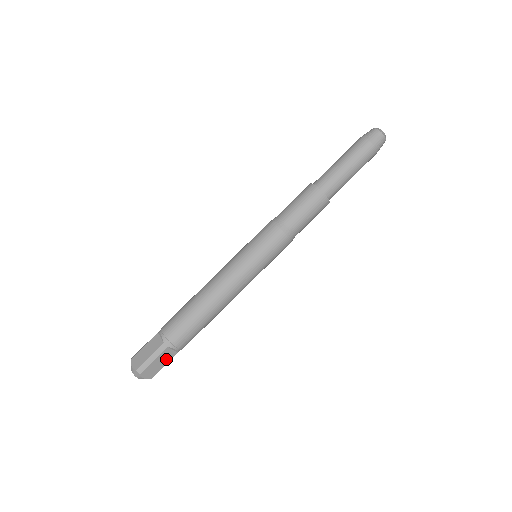
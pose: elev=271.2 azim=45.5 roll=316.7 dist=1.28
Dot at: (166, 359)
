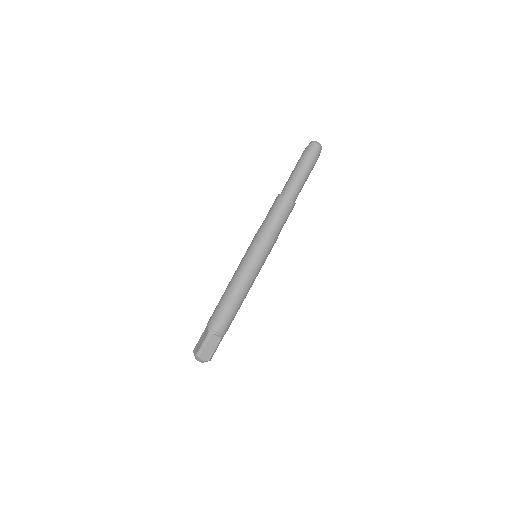
Dot at: (214, 344)
